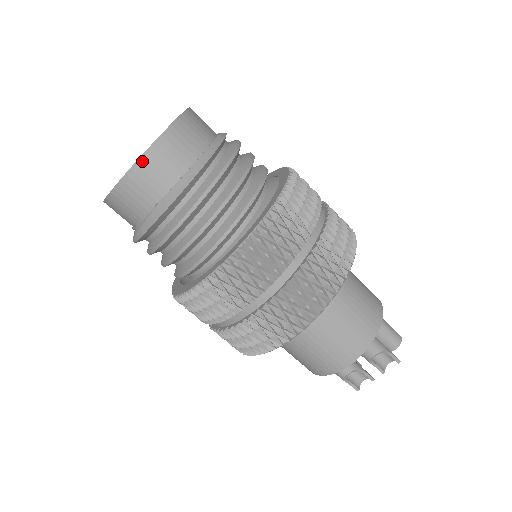
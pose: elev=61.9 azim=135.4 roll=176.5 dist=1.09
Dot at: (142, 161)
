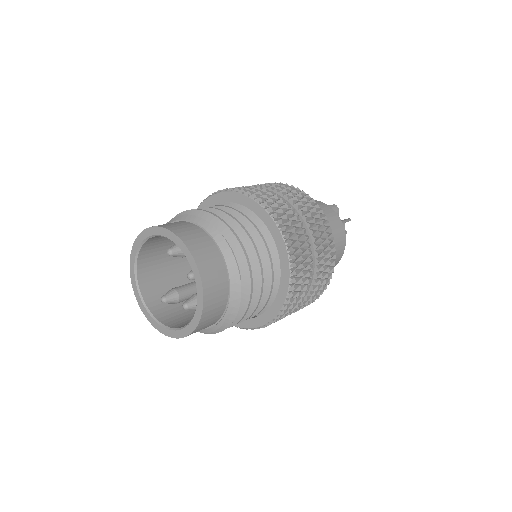
Dot at: (206, 297)
